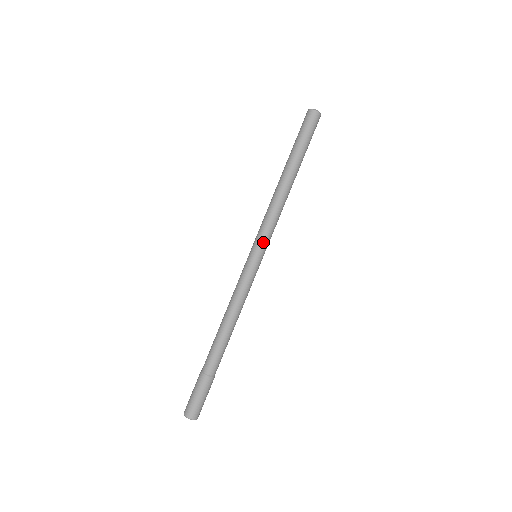
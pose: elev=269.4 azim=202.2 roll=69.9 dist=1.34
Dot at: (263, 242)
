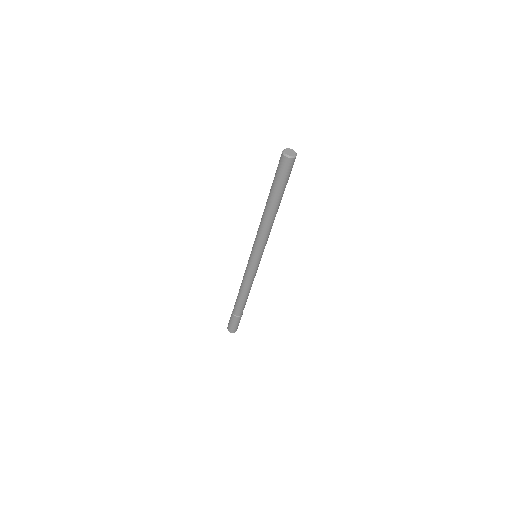
Dot at: (257, 252)
